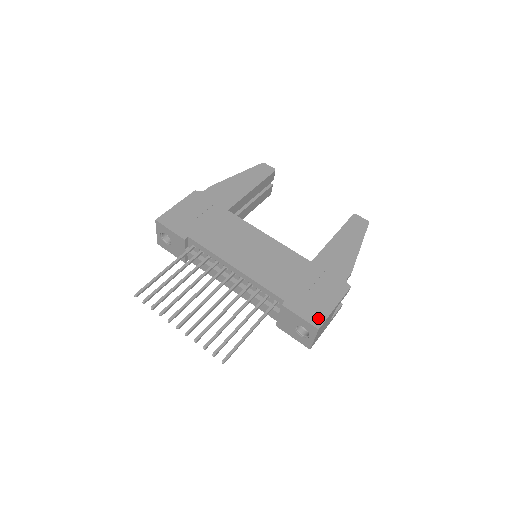
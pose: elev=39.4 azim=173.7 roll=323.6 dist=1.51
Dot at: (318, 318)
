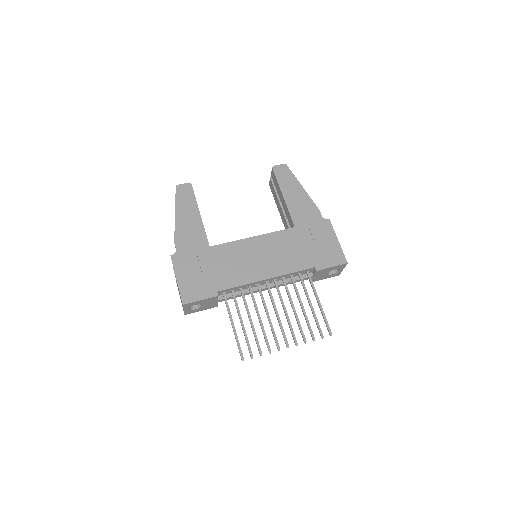
Dot at: (340, 257)
